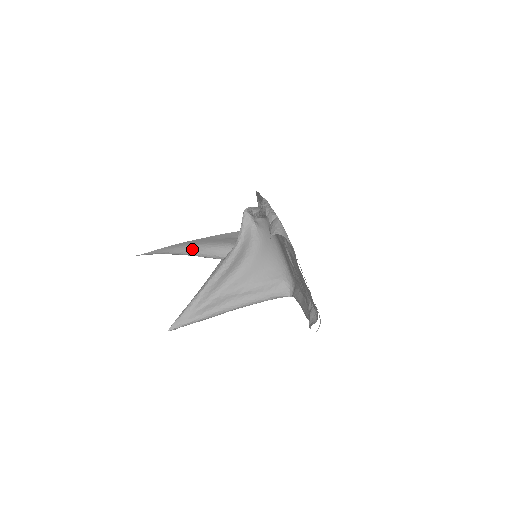
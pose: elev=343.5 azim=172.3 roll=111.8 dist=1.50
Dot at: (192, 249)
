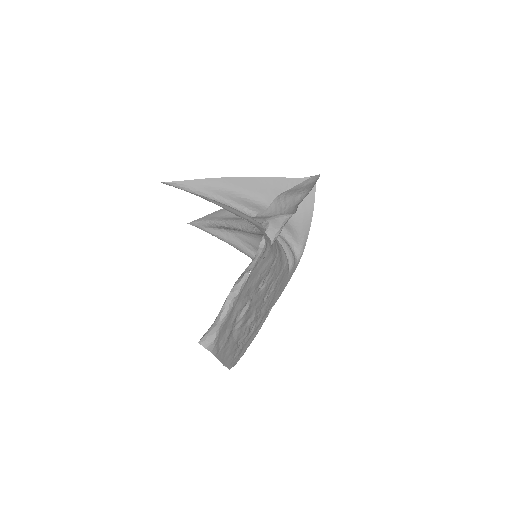
Dot at: (224, 192)
